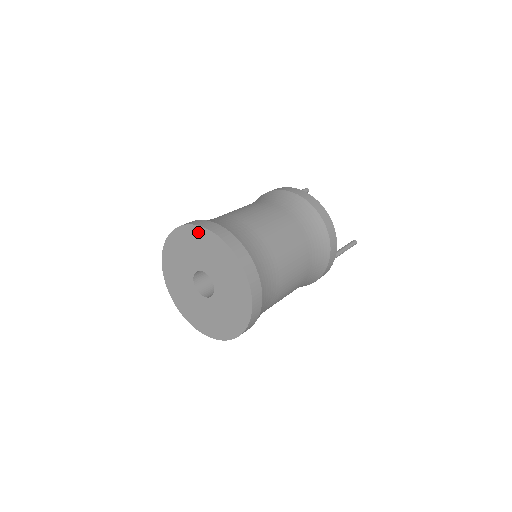
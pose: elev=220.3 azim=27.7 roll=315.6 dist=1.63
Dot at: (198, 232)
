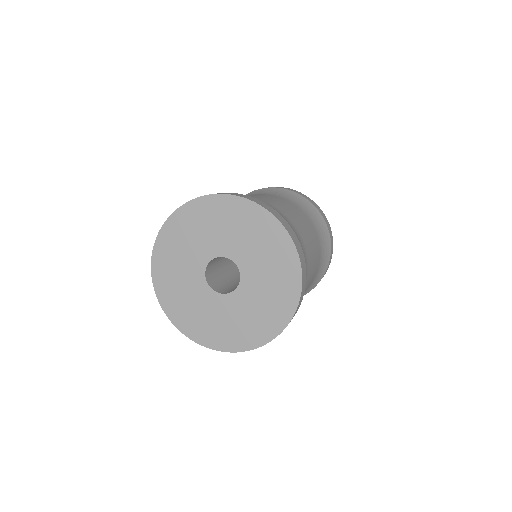
Dot at: (259, 215)
